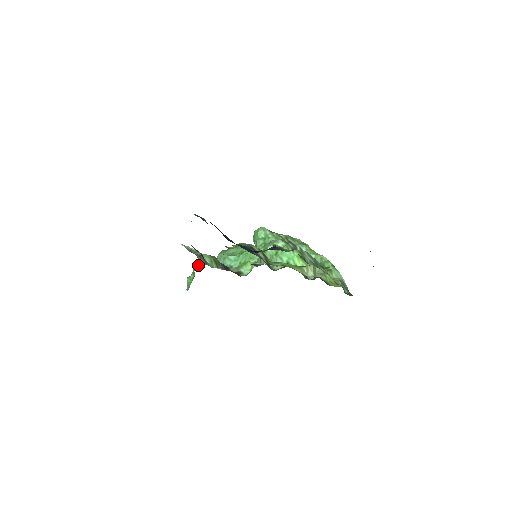
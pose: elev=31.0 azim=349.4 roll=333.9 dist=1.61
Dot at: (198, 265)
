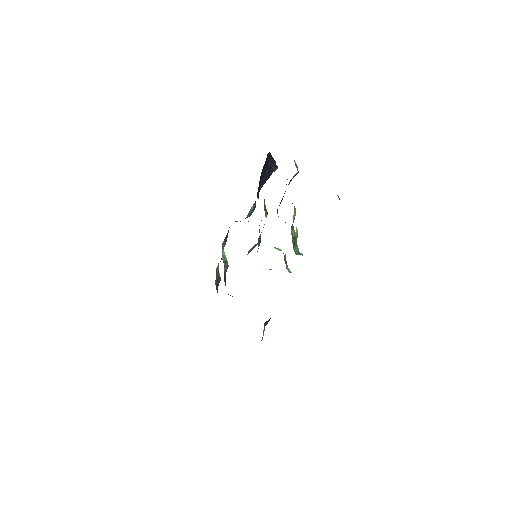
Dot at: occluded
